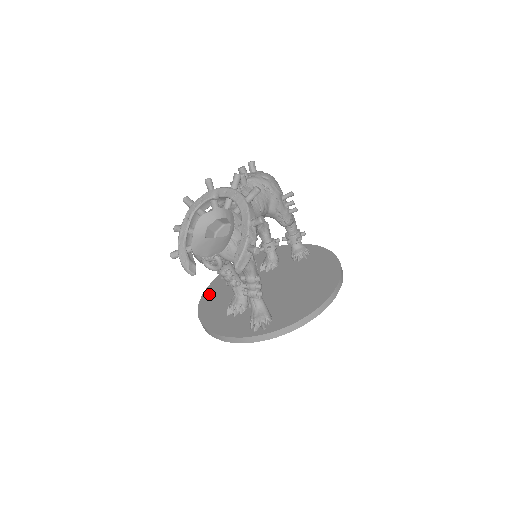
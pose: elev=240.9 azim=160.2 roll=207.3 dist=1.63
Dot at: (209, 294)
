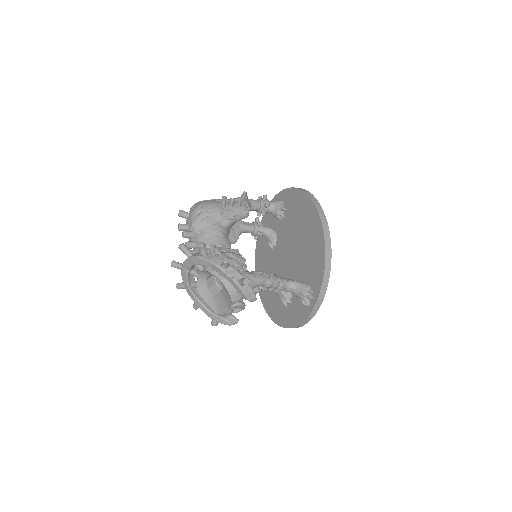
Dot at: (264, 298)
